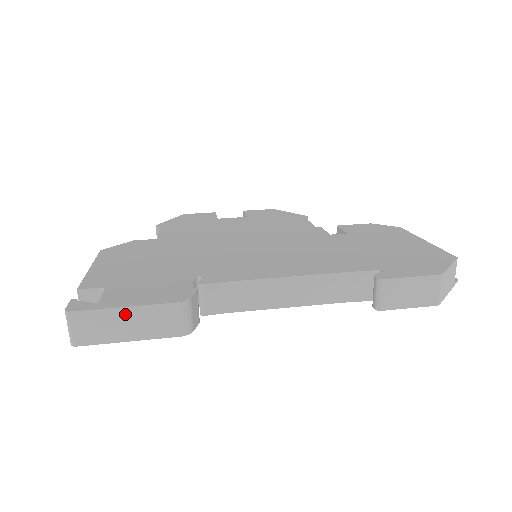
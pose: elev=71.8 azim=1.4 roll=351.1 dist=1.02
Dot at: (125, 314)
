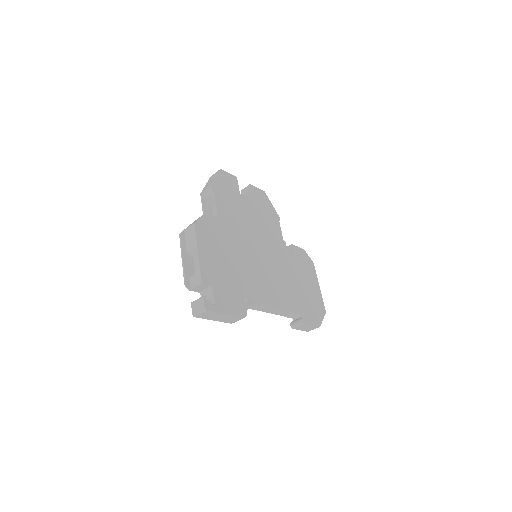
Dot at: (223, 315)
